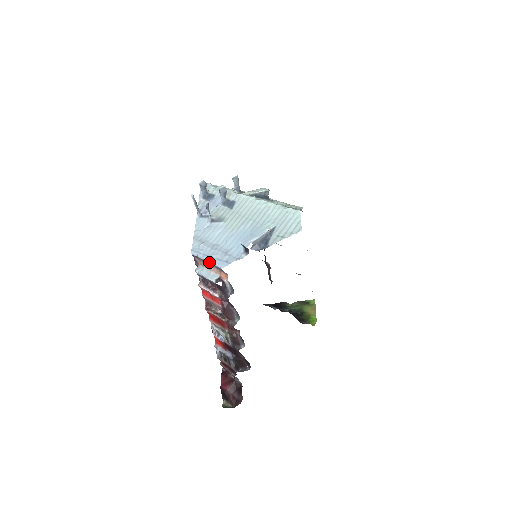
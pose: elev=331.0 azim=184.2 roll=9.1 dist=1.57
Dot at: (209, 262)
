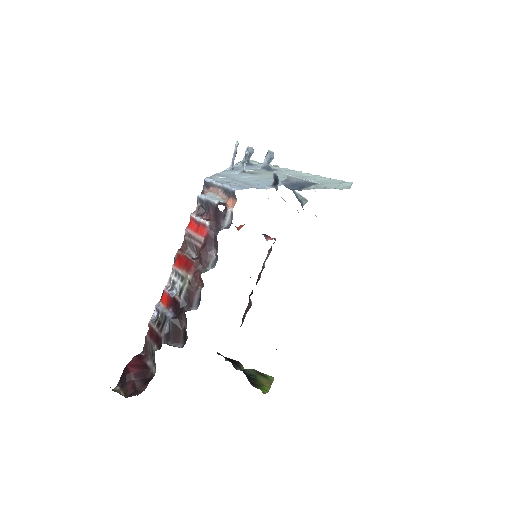
Dot at: (222, 186)
